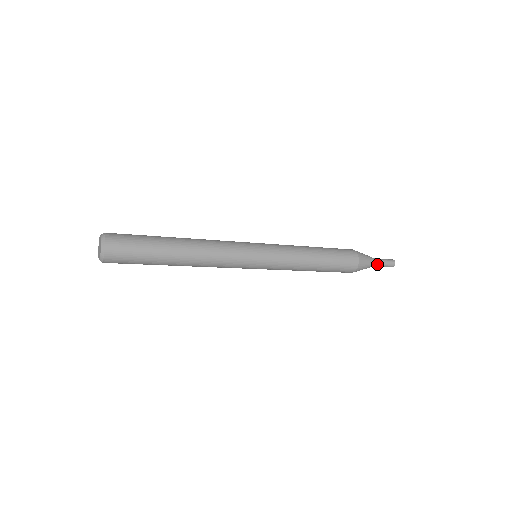
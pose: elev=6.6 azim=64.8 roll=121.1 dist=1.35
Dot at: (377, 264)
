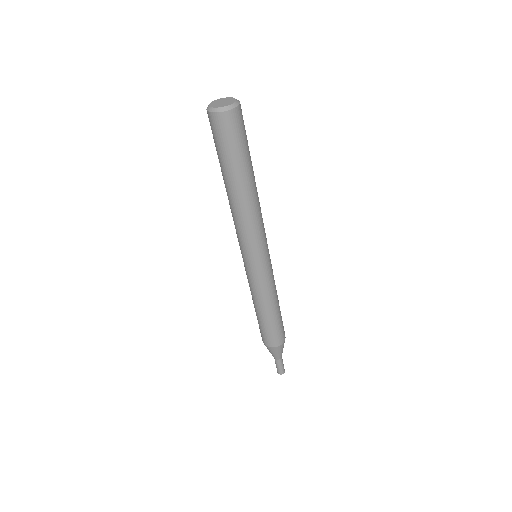
Dot at: (281, 356)
